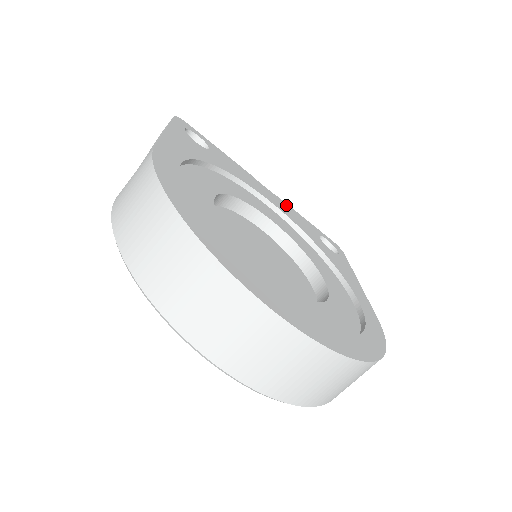
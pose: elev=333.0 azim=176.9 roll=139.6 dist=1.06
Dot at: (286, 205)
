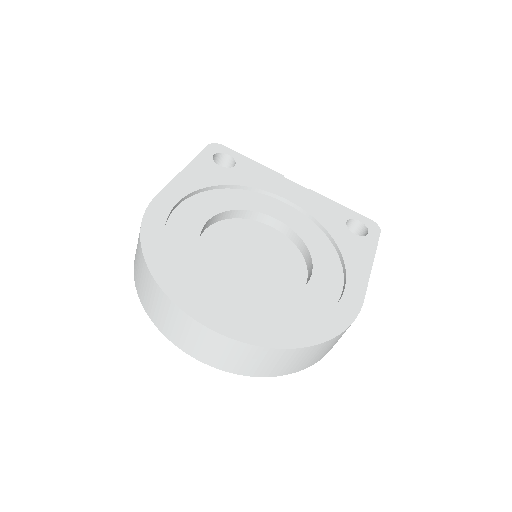
Dot at: (316, 196)
